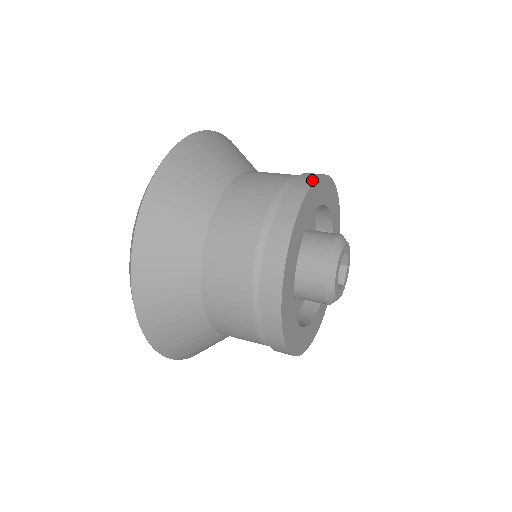
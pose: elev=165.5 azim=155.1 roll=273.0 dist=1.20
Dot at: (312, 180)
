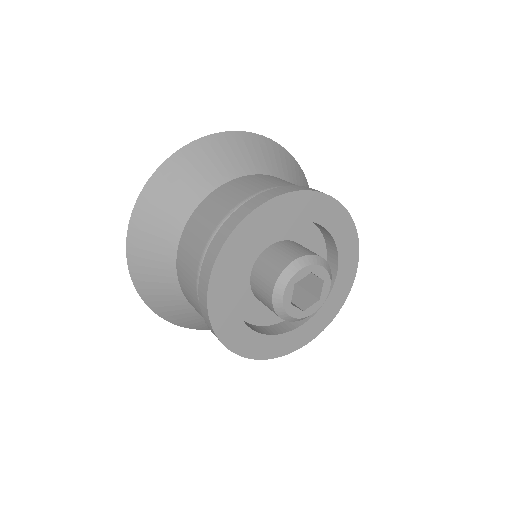
Dot at: (240, 219)
